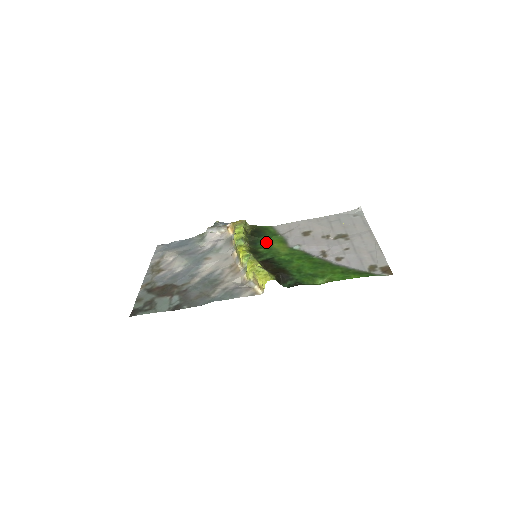
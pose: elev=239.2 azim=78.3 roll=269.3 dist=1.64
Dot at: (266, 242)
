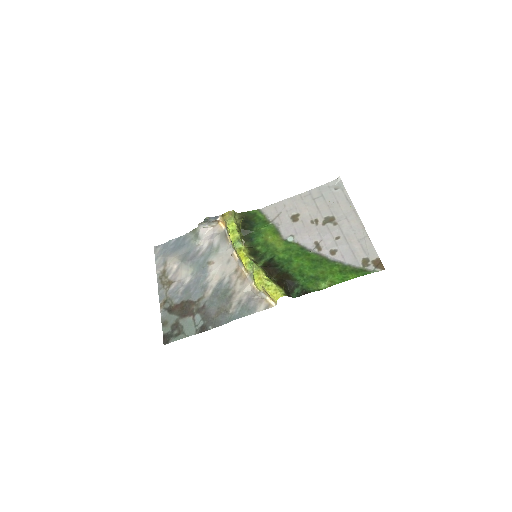
Dot at: (260, 236)
